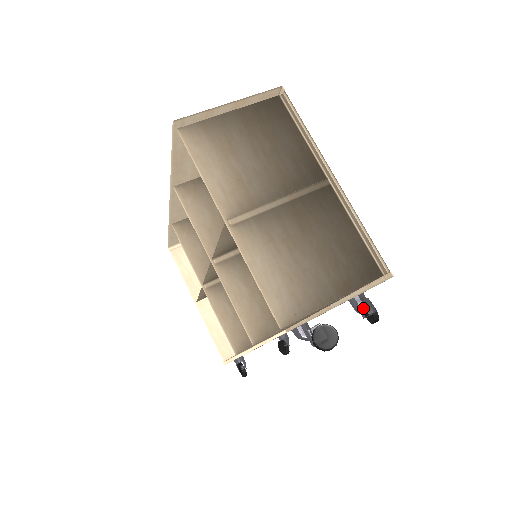
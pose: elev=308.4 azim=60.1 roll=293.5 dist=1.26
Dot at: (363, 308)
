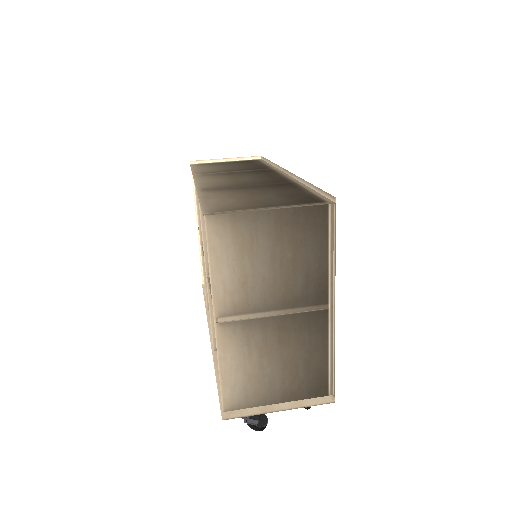
Dot at: occluded
